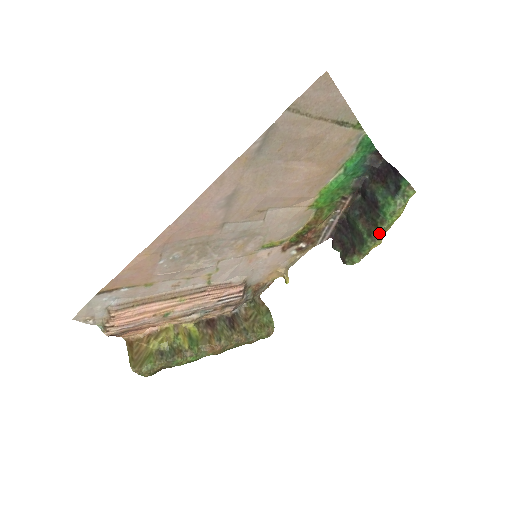
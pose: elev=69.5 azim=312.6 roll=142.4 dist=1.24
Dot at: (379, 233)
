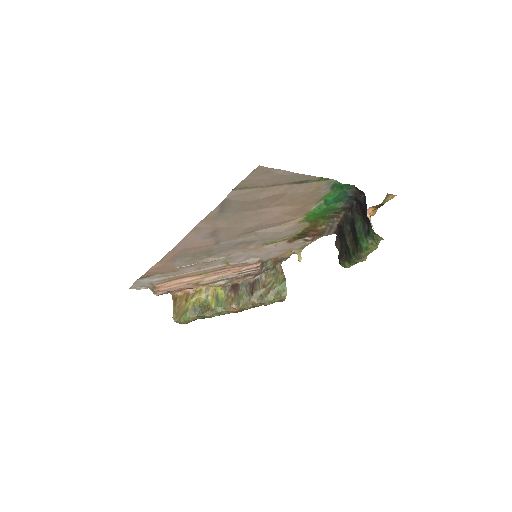
Dot at: (360, 256)
